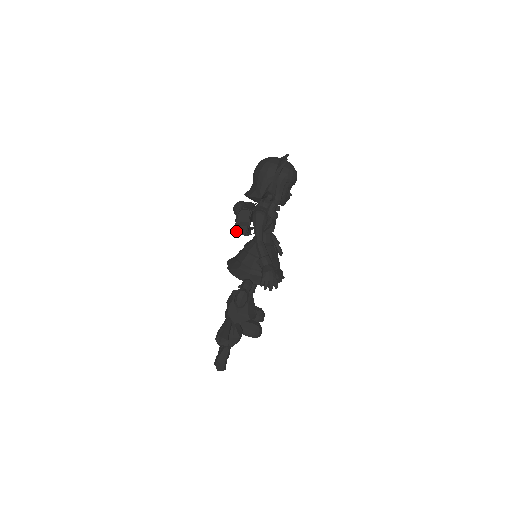
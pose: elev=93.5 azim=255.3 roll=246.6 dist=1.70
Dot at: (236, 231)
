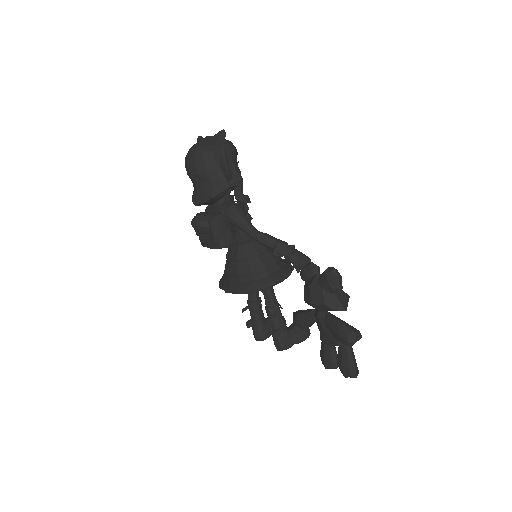
Dot at: (223, 246)
